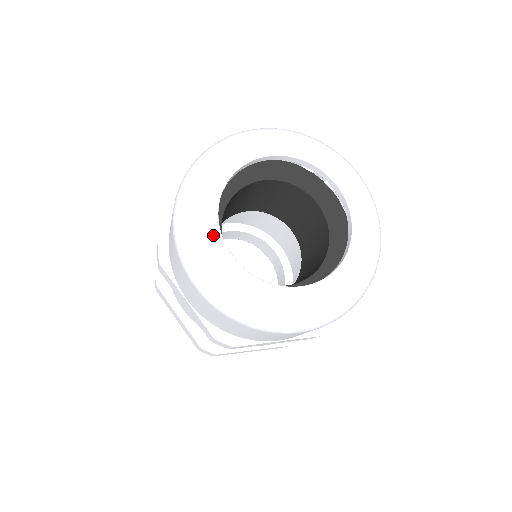
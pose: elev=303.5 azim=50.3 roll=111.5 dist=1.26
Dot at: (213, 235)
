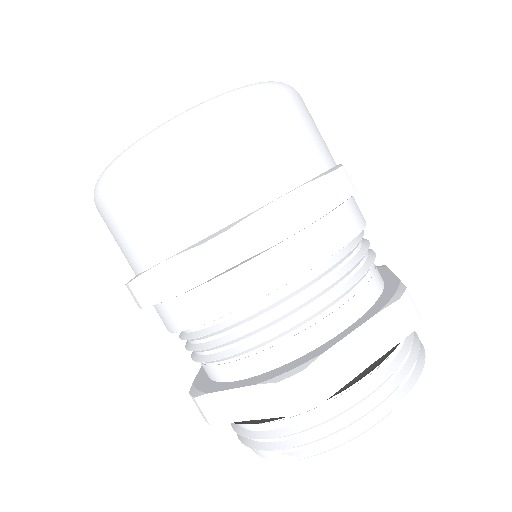
Dot at: occluded
